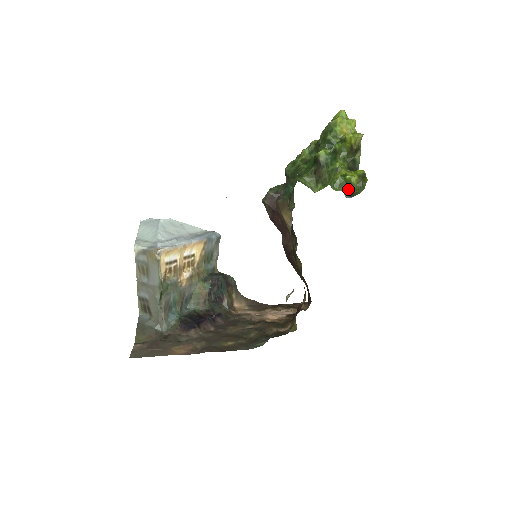
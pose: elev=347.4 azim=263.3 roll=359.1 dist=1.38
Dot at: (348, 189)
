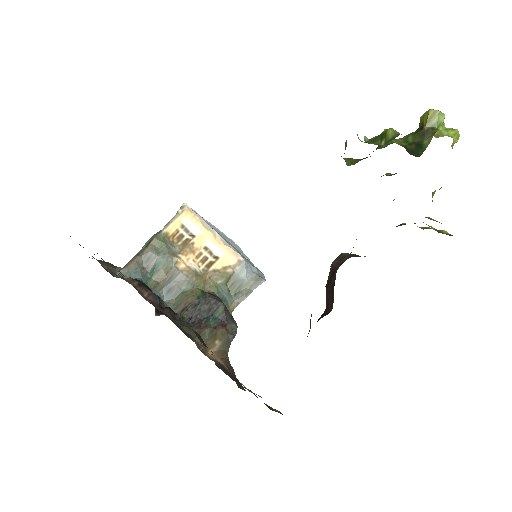
Dot at: (379, 144)
